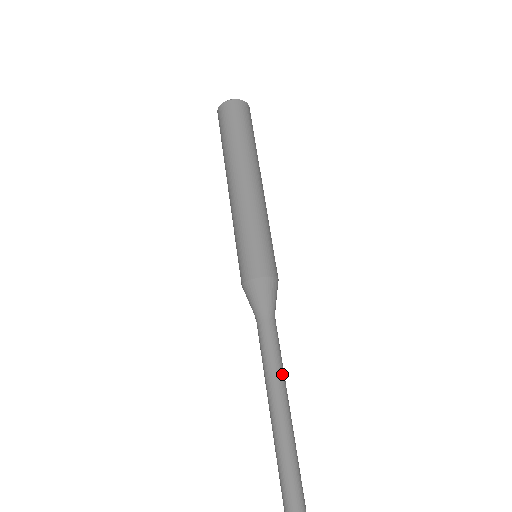
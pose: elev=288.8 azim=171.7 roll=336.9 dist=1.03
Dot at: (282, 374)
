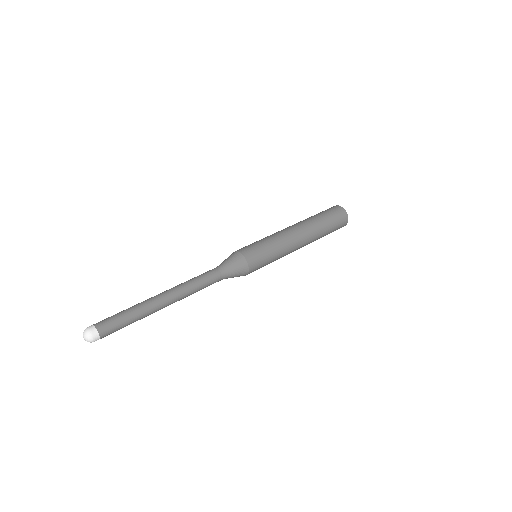
Dot at: (187, 288)
